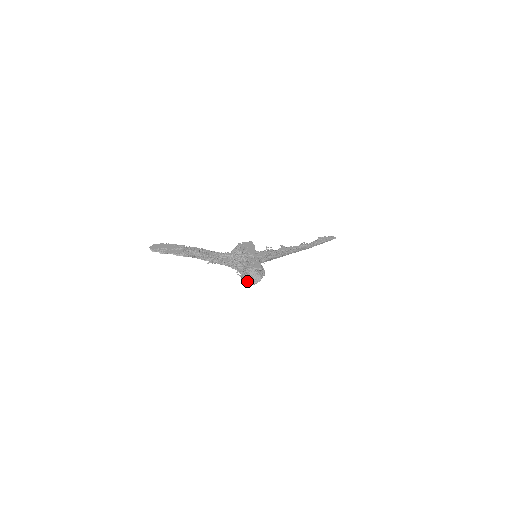
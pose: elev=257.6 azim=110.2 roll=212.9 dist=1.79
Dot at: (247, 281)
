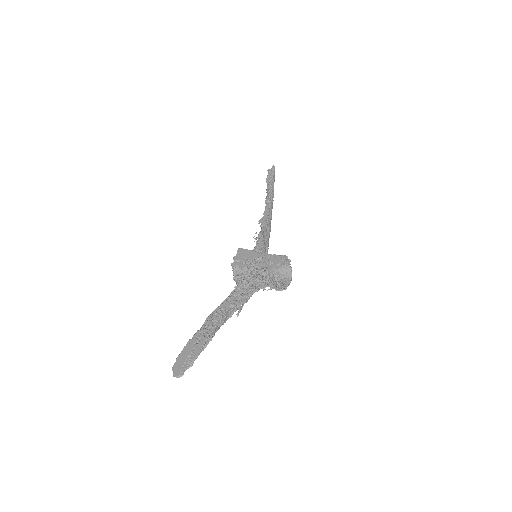
Dot at: (284, 285)
